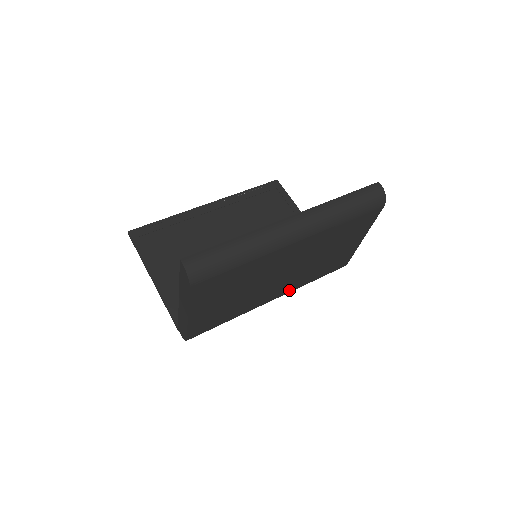
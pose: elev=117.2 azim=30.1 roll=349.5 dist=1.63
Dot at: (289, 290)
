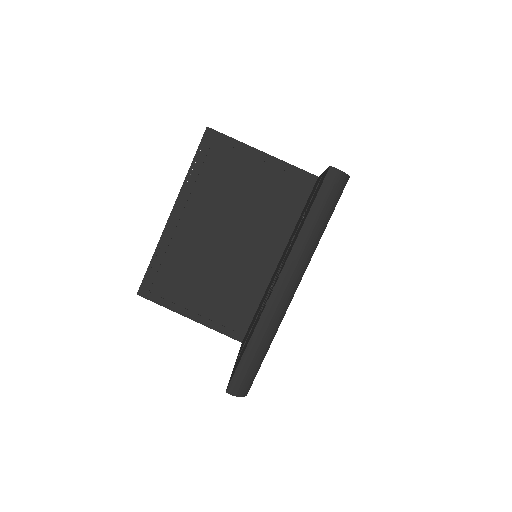
Dot at: occluded
